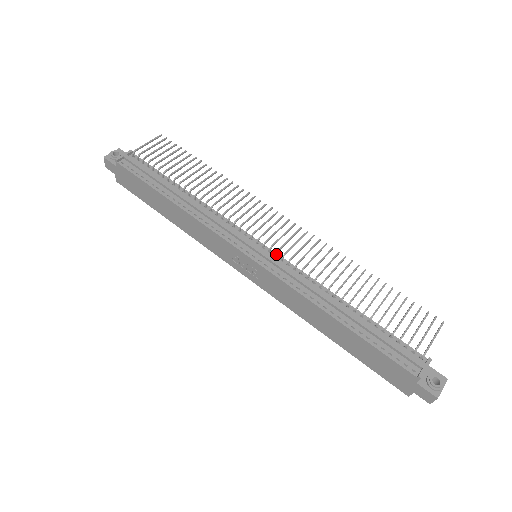
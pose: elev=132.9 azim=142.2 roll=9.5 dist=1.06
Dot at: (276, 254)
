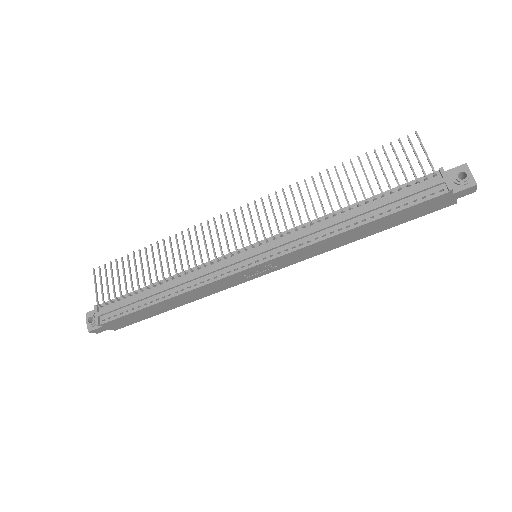
Dot at: (266, 241)
